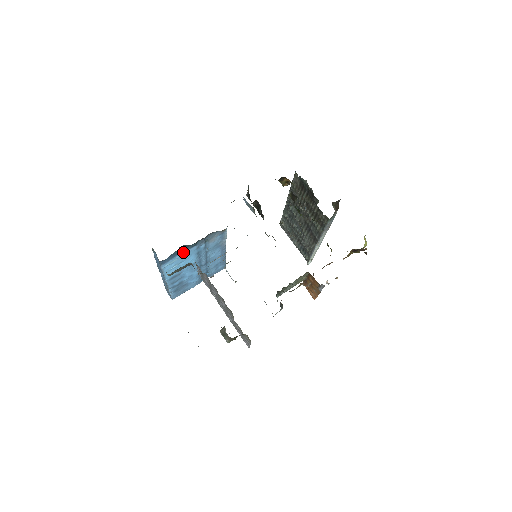
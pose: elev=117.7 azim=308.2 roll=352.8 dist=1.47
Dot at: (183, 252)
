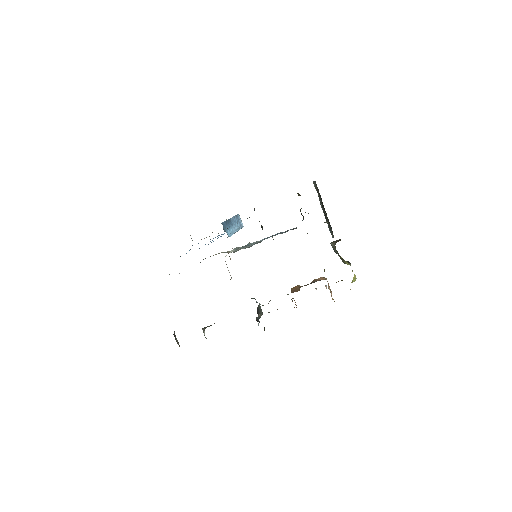
Dot at: (186, 253)
